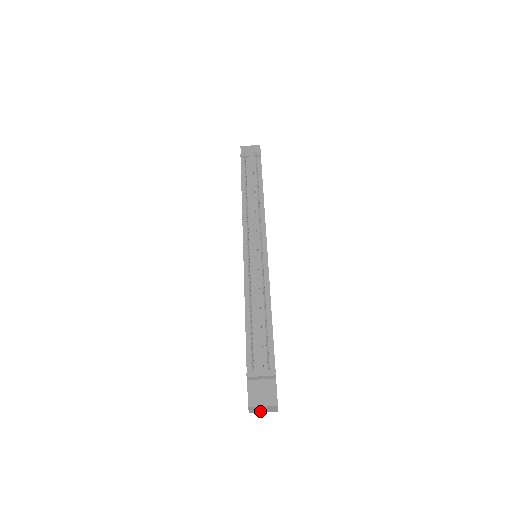
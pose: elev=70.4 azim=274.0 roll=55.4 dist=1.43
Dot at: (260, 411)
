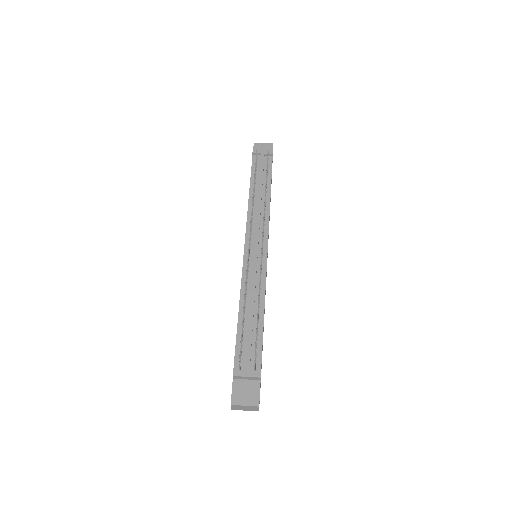
Dot at: (242, 409)
